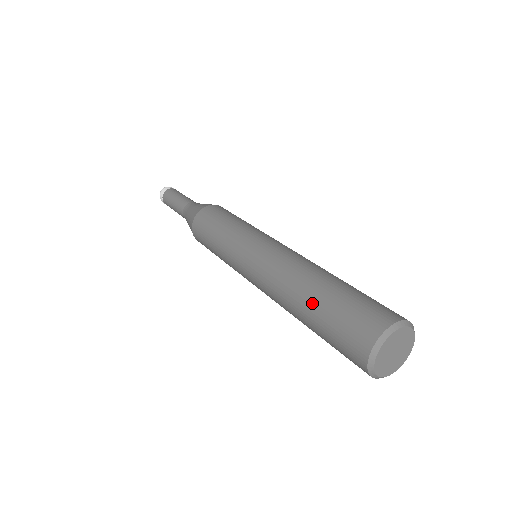
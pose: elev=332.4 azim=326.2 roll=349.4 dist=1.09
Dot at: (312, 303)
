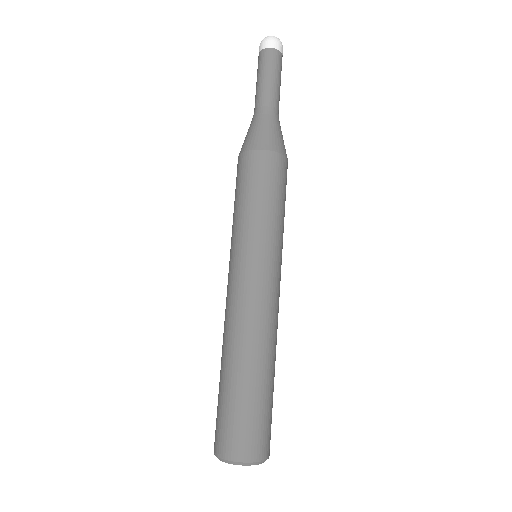
Dot at: (223, 378)
